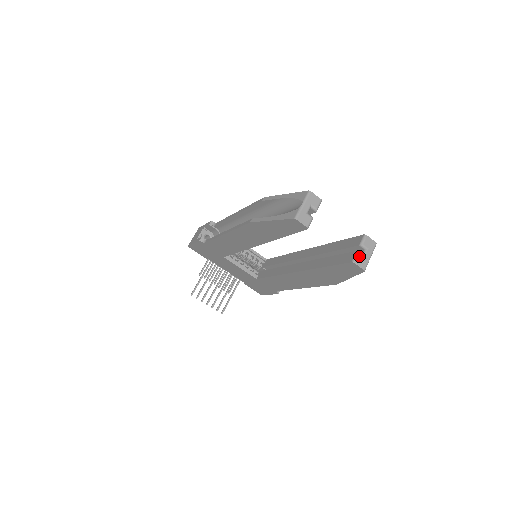
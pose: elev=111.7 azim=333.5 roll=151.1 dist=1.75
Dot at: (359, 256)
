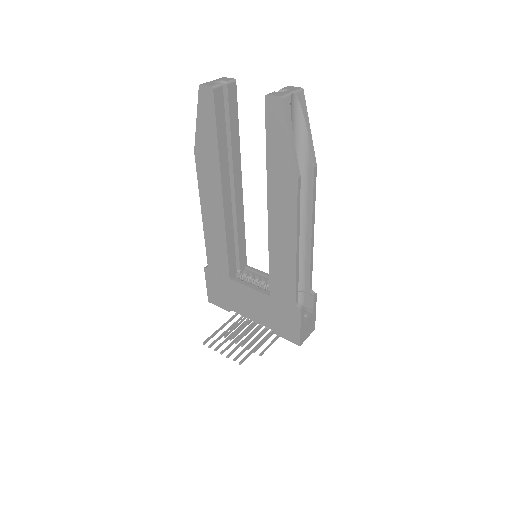
Dot at: (274, 92)
